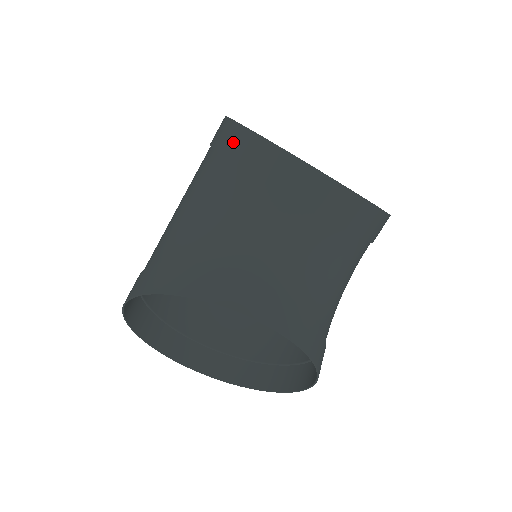
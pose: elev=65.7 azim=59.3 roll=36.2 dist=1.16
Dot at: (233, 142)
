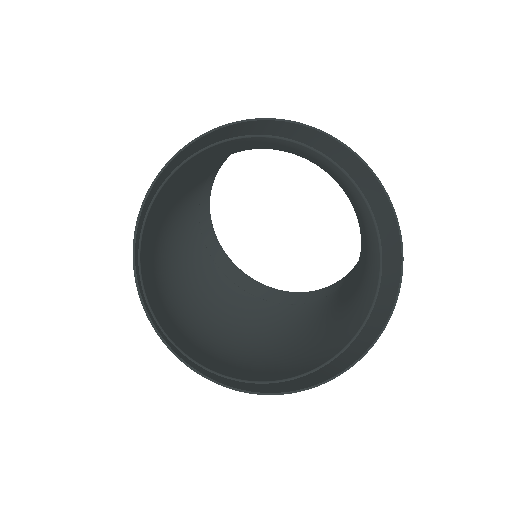
Dot at: occluded
